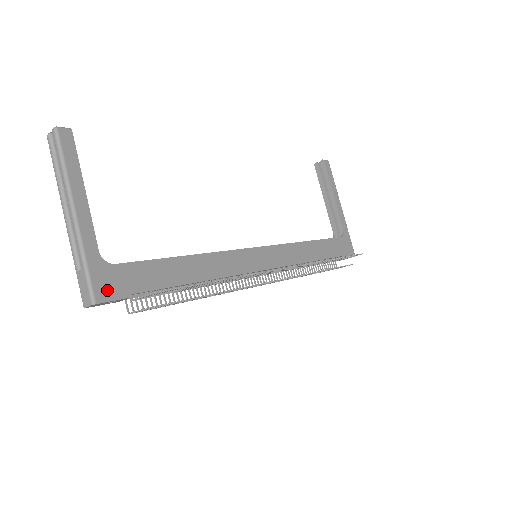
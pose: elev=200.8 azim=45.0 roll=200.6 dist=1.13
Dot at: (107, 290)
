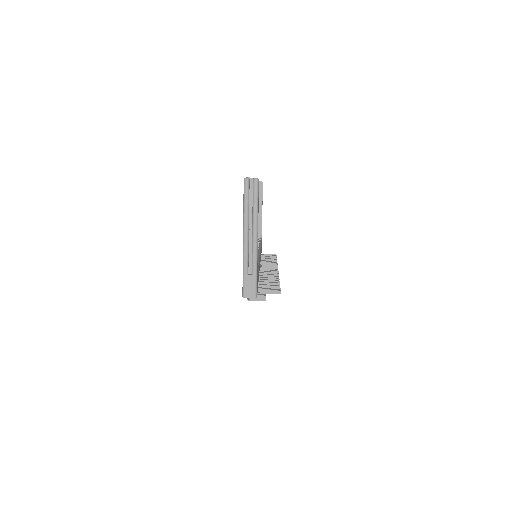
Dot at: occluded
